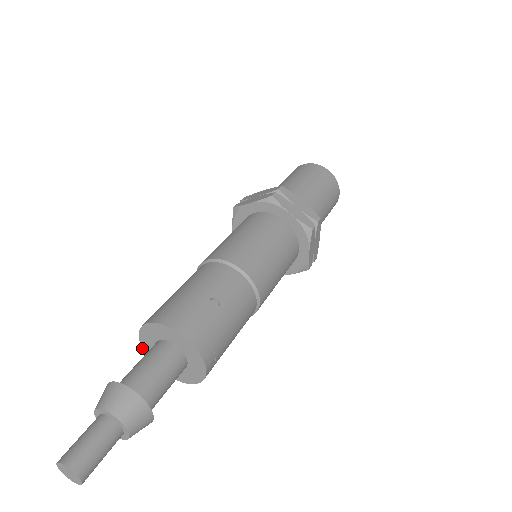
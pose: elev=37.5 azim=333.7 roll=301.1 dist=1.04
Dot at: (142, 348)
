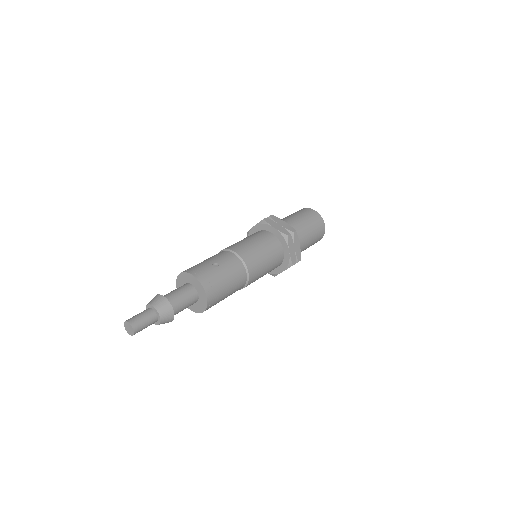
Dot at: occluded
